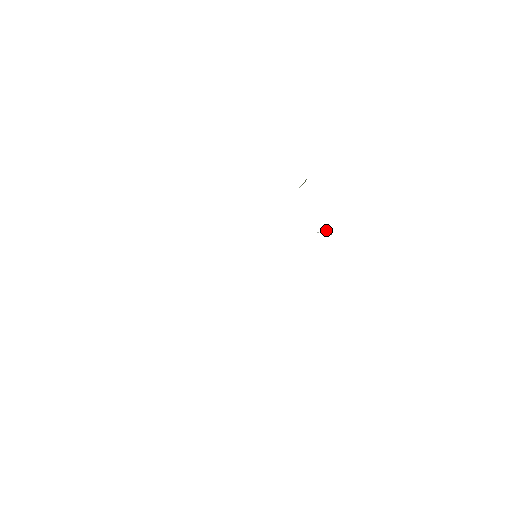
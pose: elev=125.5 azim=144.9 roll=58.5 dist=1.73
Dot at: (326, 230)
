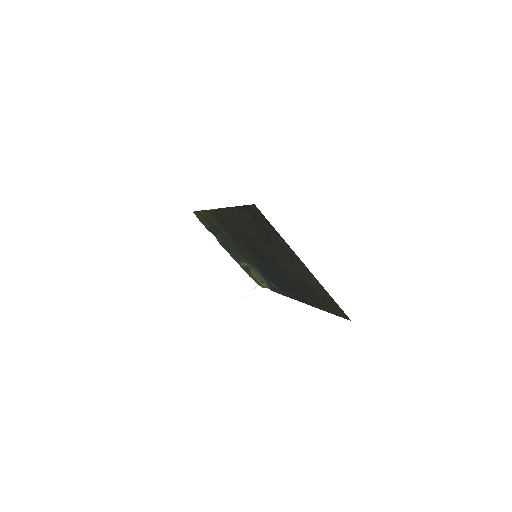
Dot at: (251, 286)
